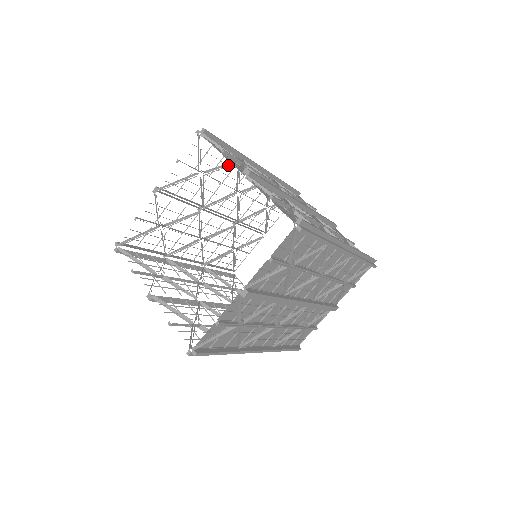
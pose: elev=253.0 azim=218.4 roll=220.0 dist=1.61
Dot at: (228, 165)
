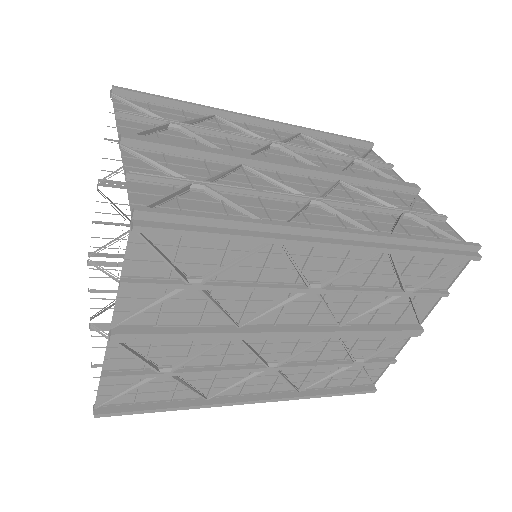
Dot at: occluded
